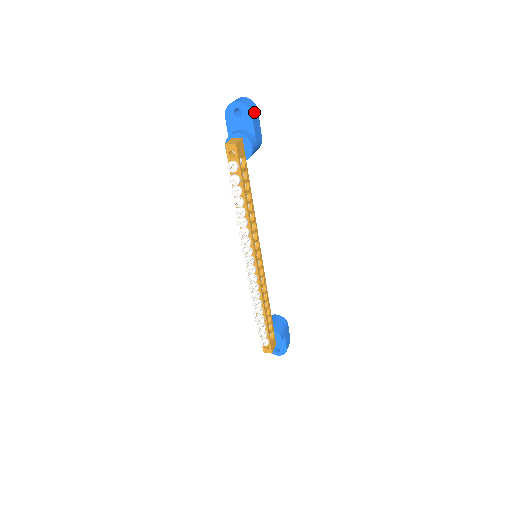
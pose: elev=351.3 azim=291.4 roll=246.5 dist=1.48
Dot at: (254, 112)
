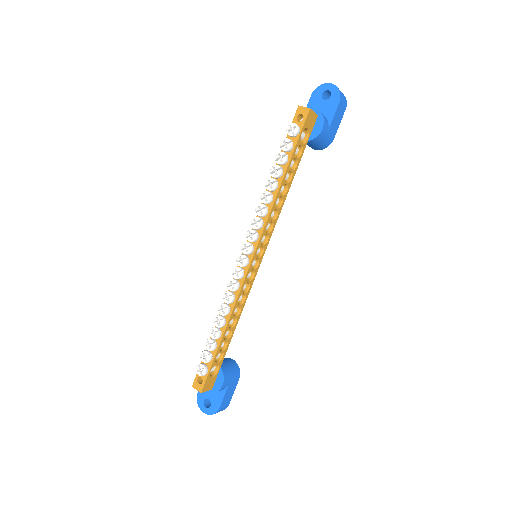
Dot at: (342, 104)
